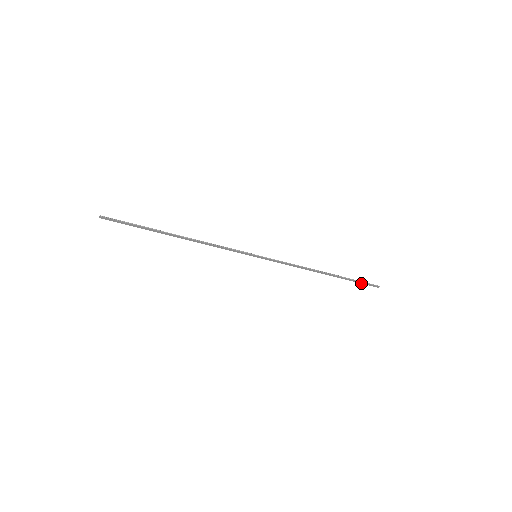
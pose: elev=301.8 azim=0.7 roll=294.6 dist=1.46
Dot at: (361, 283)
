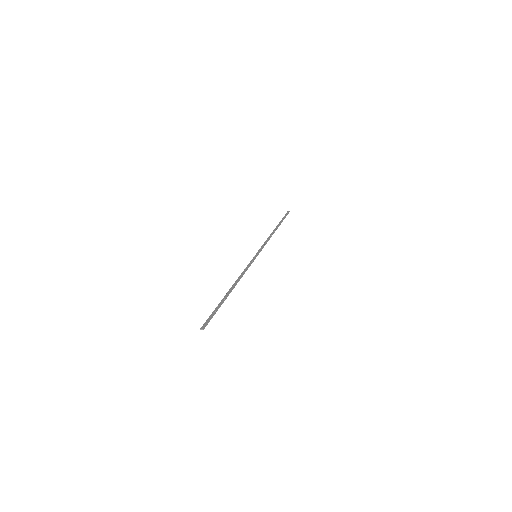
Dot at: (284, 217)
